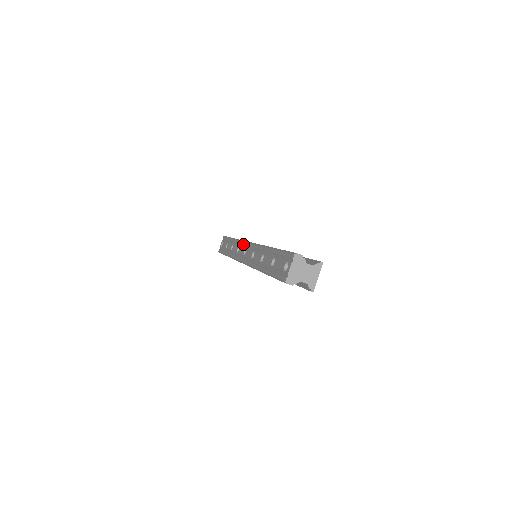
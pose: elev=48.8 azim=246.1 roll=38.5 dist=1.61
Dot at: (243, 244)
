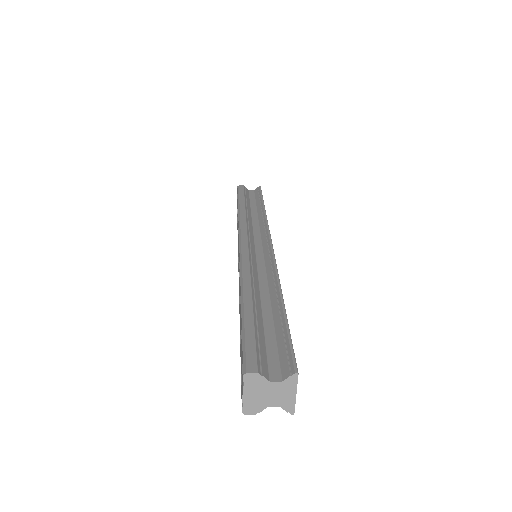
Dot at: occluded
